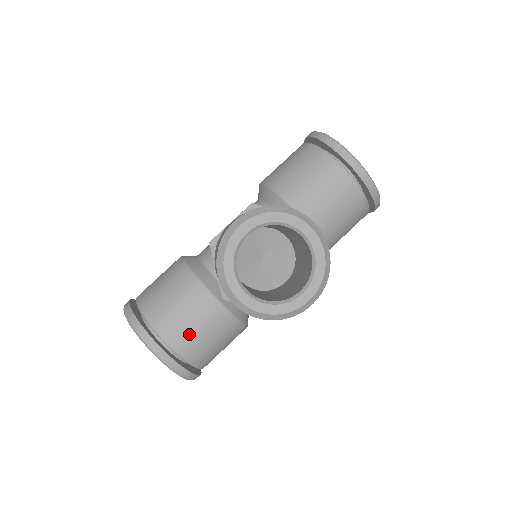
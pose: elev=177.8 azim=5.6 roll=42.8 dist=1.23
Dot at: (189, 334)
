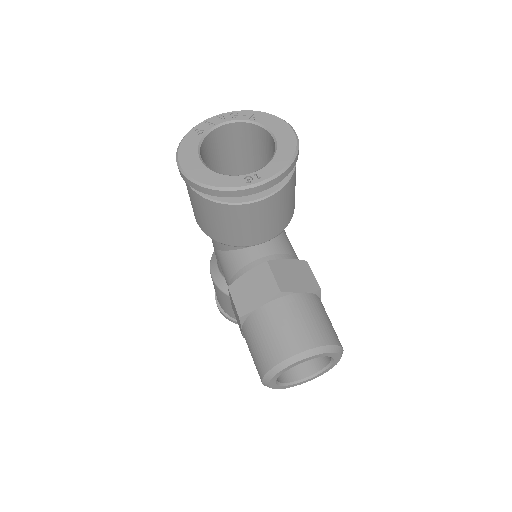
Dot at: occluded
